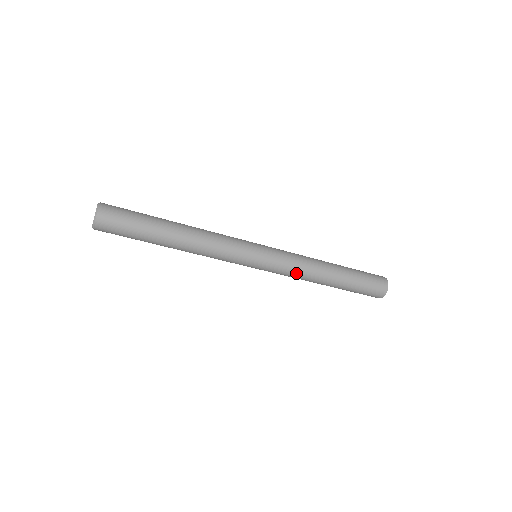
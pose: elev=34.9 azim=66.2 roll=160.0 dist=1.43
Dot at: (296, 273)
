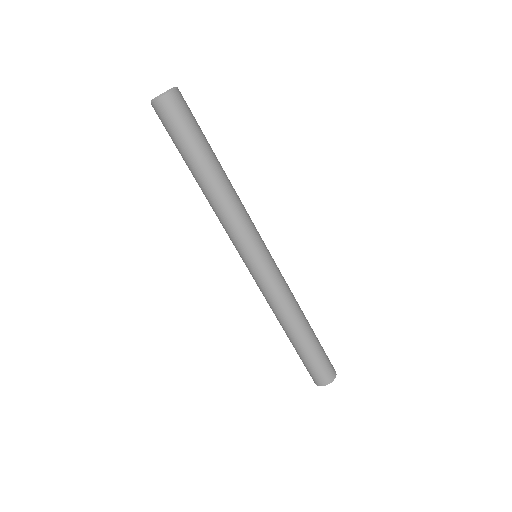
Dot at: (286, 294)
